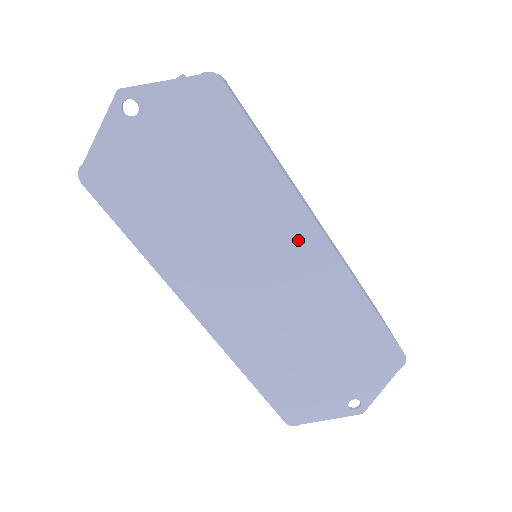
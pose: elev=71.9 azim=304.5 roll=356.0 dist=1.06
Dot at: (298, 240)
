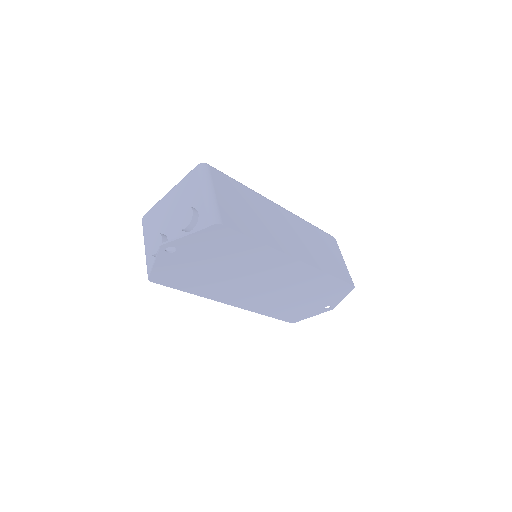
Dot at: (284, 266)
